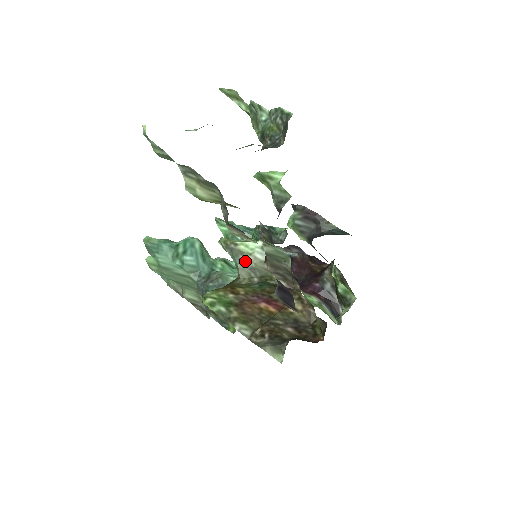
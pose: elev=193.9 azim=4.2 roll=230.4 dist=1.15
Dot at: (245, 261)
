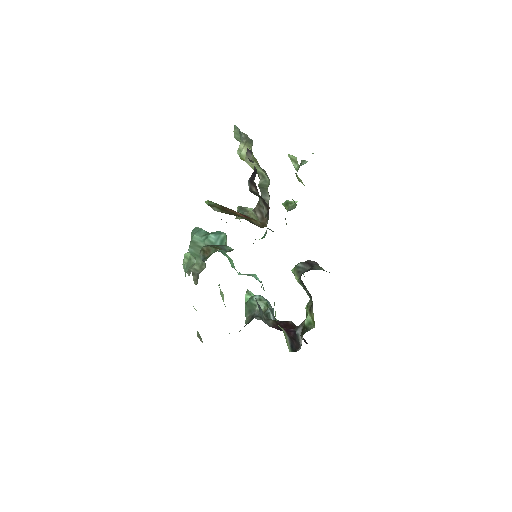
Dot at: (245, 212)
